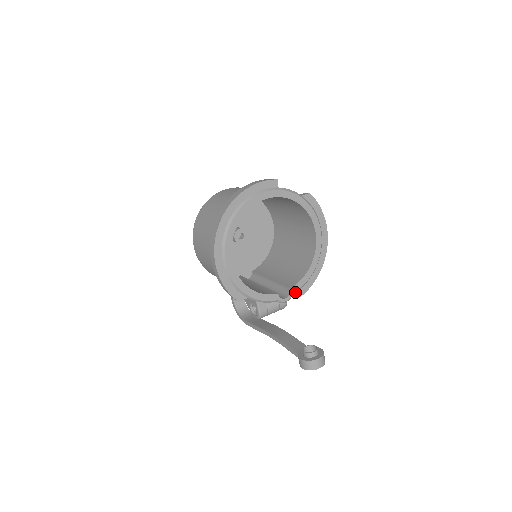
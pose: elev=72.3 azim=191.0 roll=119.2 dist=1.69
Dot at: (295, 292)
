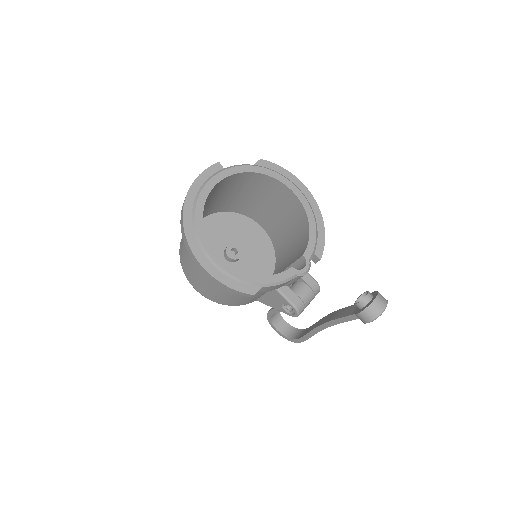
Dot at: (310, 257)
